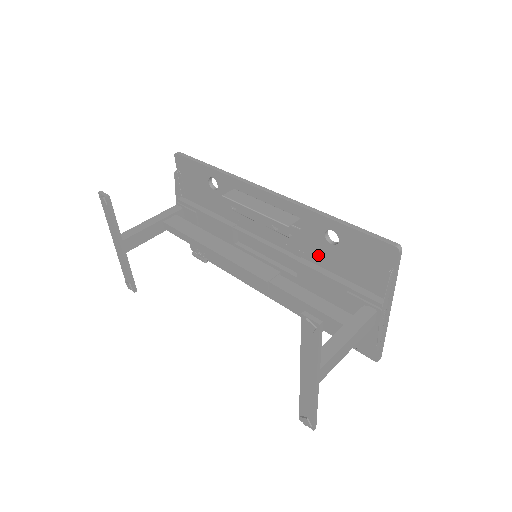
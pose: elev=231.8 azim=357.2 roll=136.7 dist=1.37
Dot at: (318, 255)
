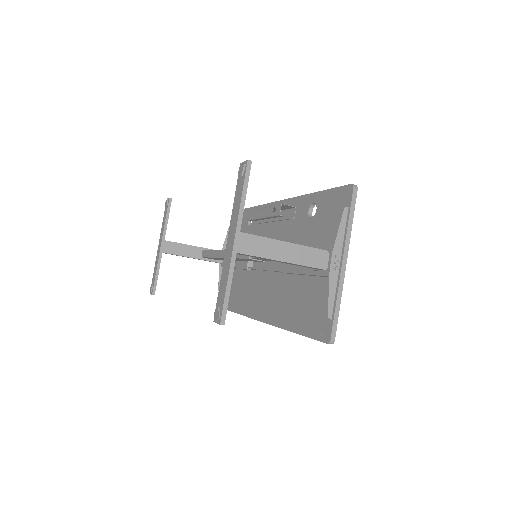
Dot at: (301, 237)
